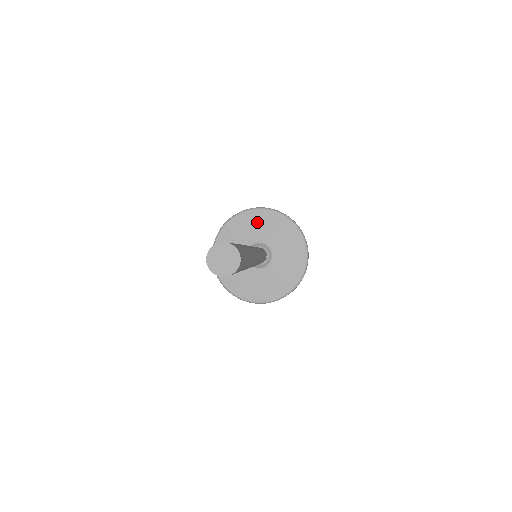
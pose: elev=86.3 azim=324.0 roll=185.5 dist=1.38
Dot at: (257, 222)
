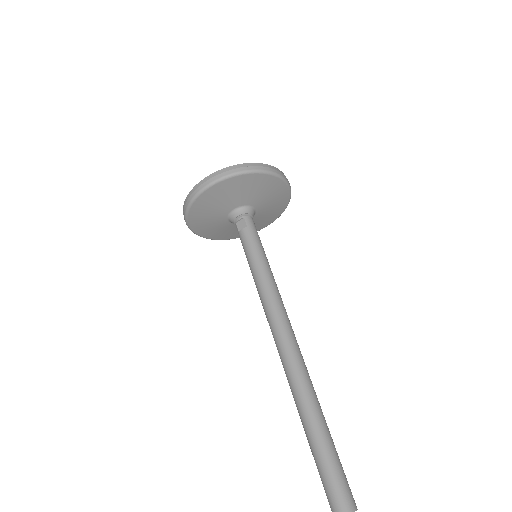
Dot at: (248, 187)
